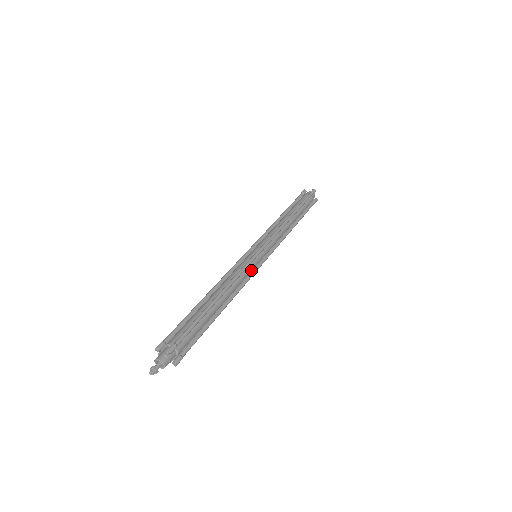
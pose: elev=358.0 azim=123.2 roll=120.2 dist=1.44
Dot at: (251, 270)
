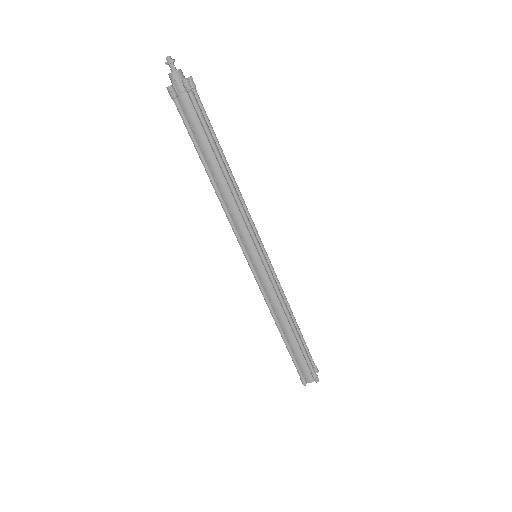
Dot at: (253, 232)
